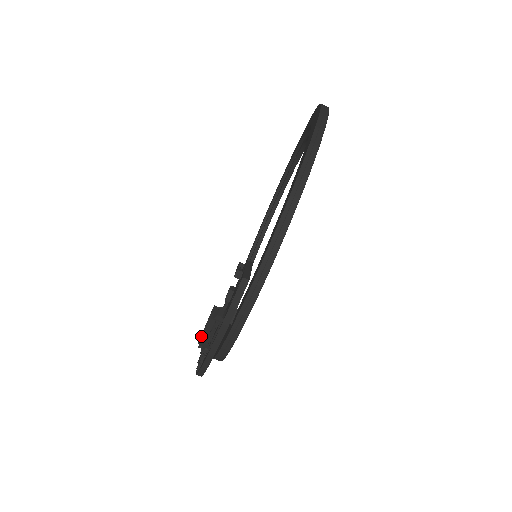
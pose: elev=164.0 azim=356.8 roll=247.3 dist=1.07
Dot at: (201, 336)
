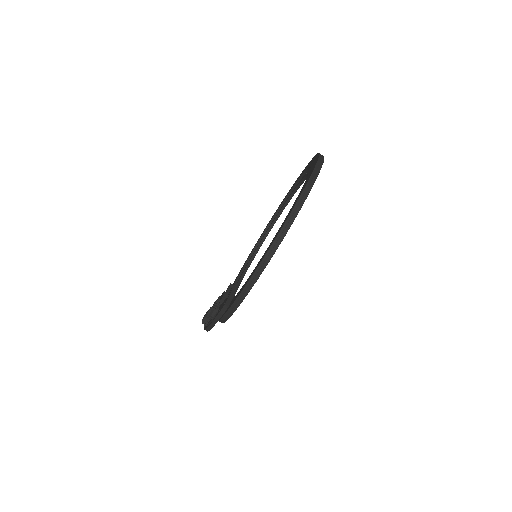
Dot at: (203, 318)
